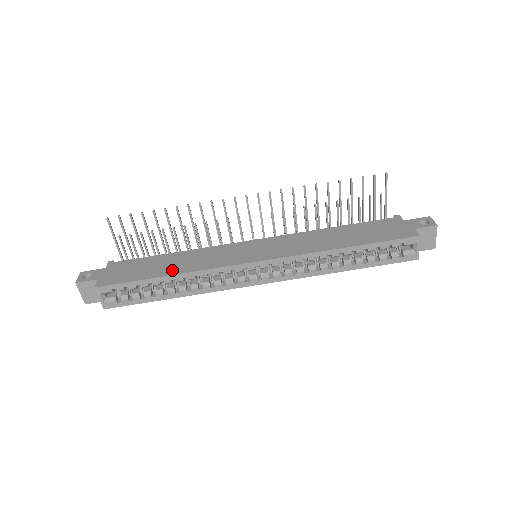
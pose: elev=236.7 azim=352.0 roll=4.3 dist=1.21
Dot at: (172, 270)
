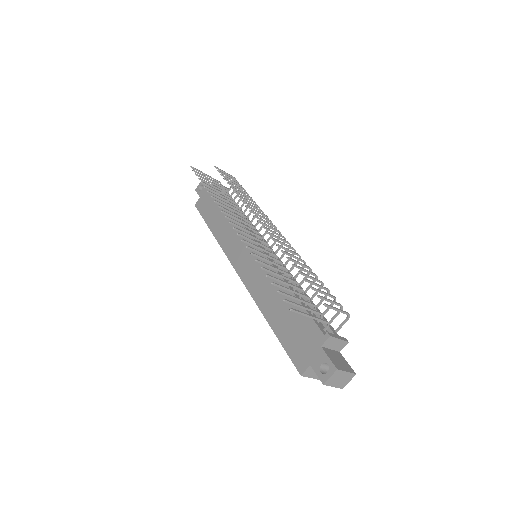
Dot at: (215, 228)
